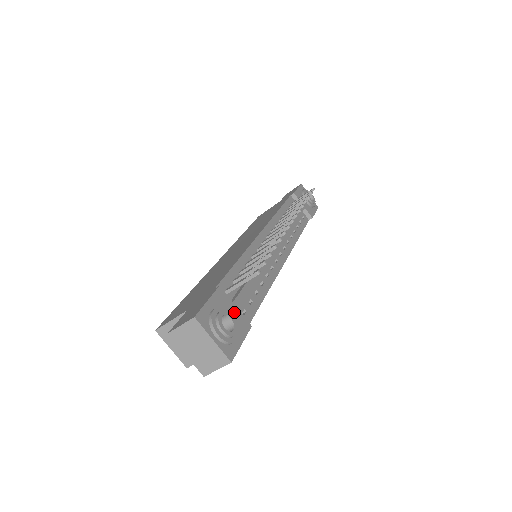
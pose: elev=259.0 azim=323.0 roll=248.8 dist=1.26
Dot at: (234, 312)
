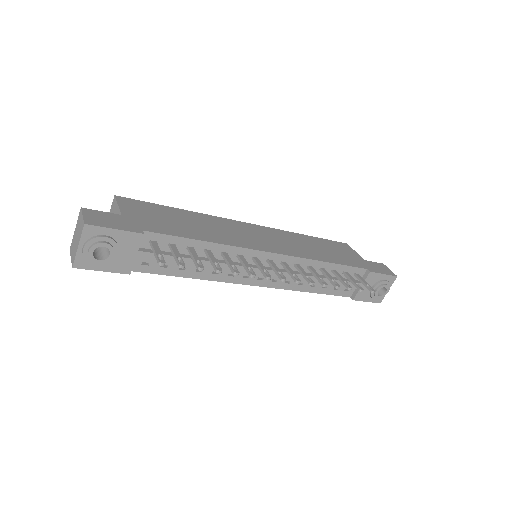
Dot at: (128, 255)
